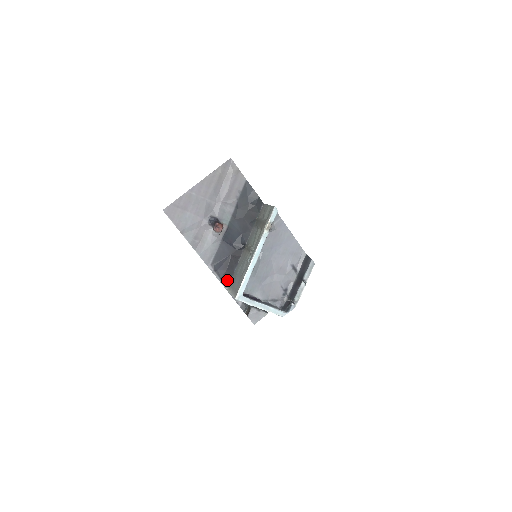
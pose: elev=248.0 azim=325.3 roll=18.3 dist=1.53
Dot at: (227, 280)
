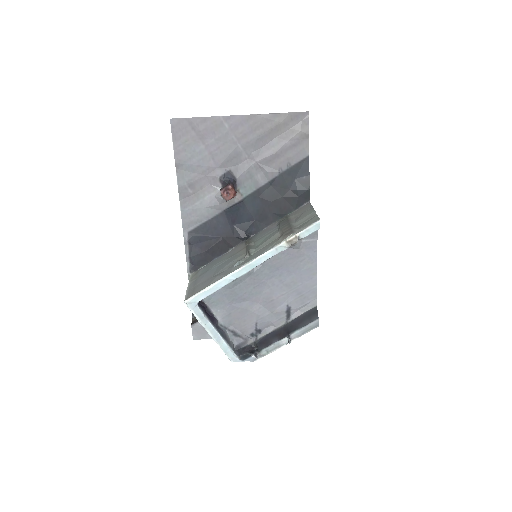
Dot at: (197, 264)
